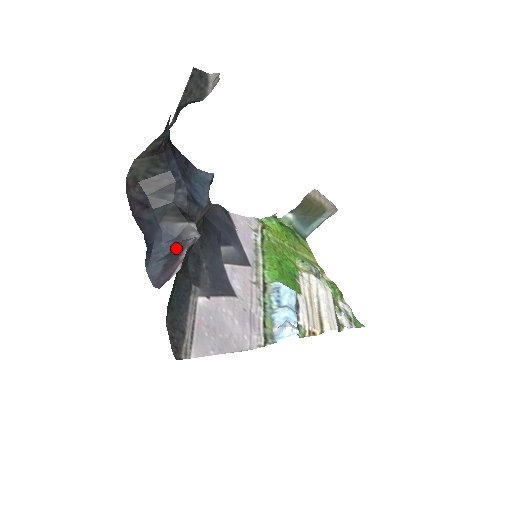
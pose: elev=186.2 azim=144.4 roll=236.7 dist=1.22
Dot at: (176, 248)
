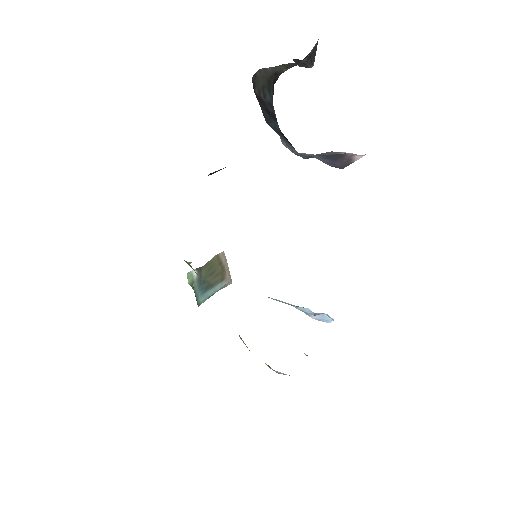
Dot at: occluded
